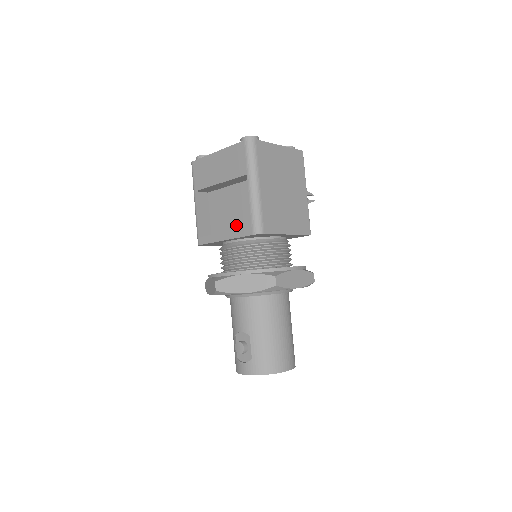
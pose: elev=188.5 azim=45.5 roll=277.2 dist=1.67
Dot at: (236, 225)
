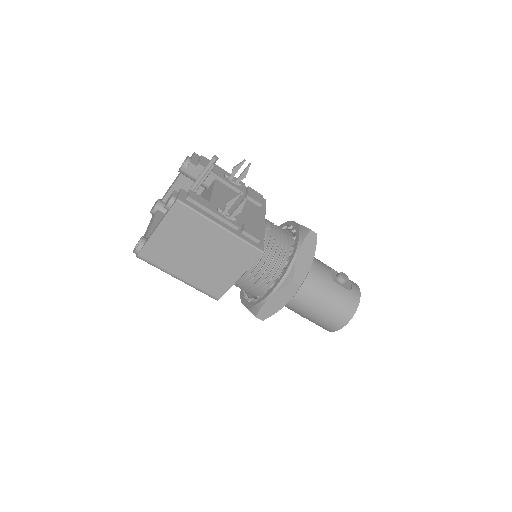
Dot at: occluded
